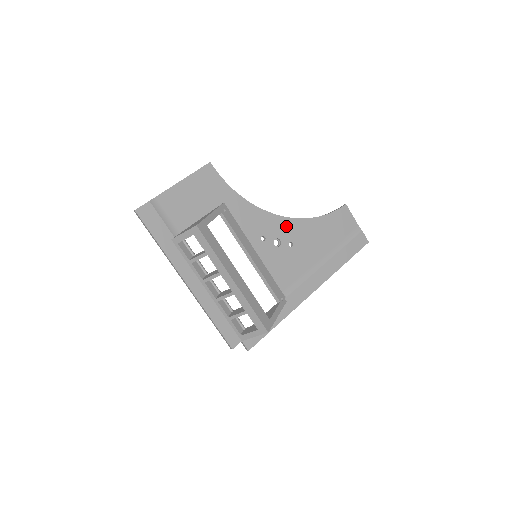
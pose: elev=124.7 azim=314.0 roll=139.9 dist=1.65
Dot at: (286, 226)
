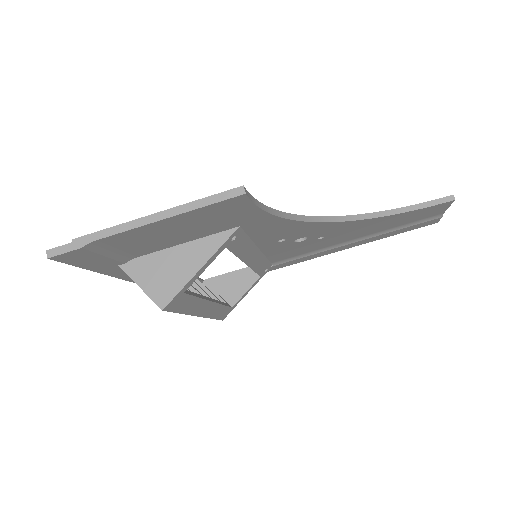
Dot at: (331, 228)
